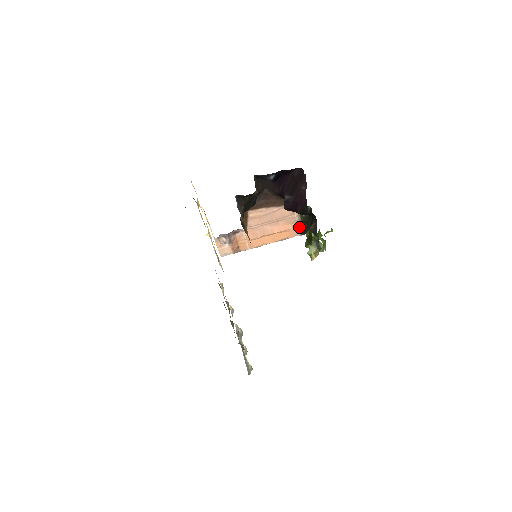
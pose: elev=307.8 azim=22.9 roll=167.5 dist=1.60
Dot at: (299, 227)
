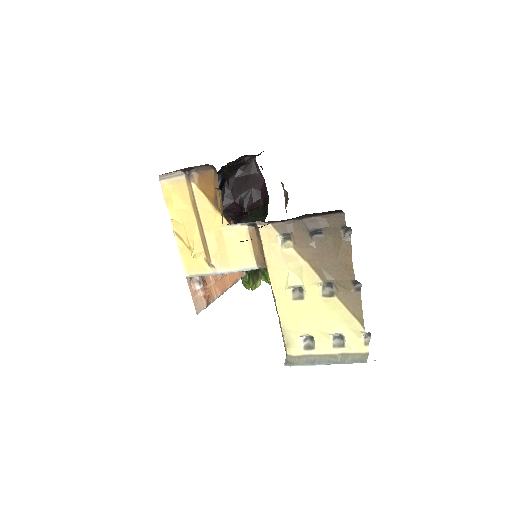
Dot at: occluded
